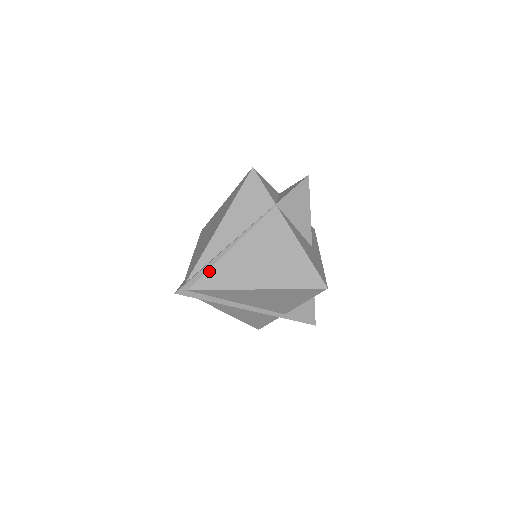
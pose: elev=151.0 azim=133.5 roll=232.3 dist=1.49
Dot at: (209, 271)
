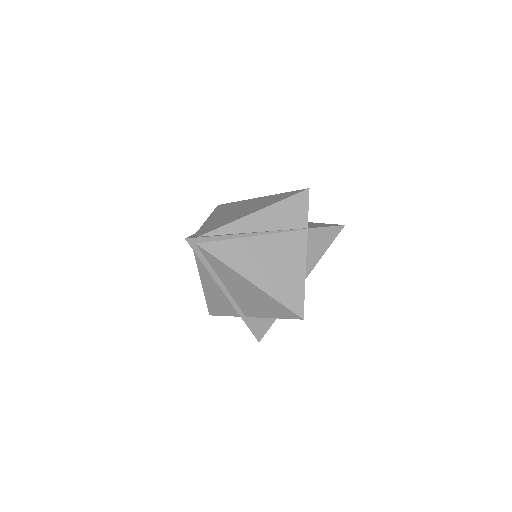
Dot at: (223, 241)
